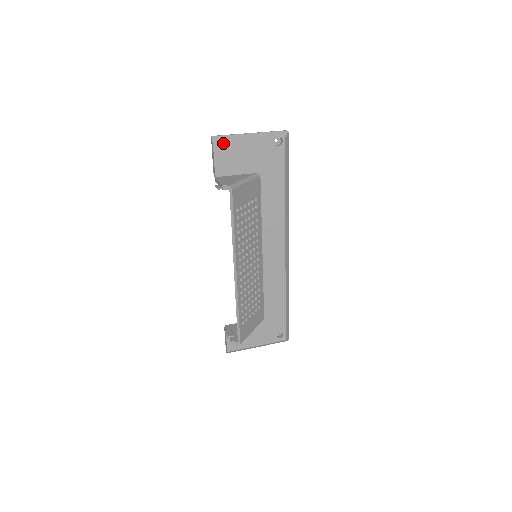
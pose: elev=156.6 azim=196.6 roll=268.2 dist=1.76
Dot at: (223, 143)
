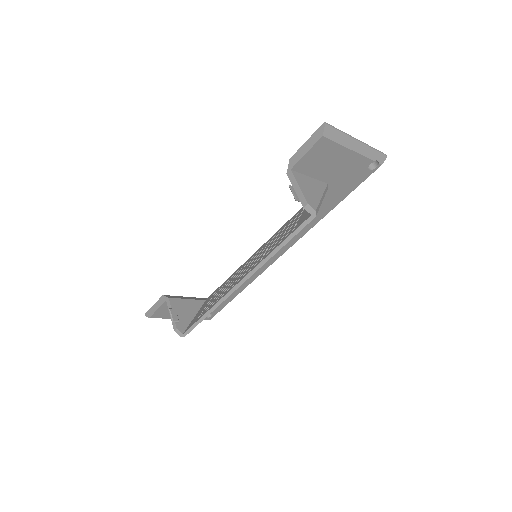
Dot at: (331, 140)
